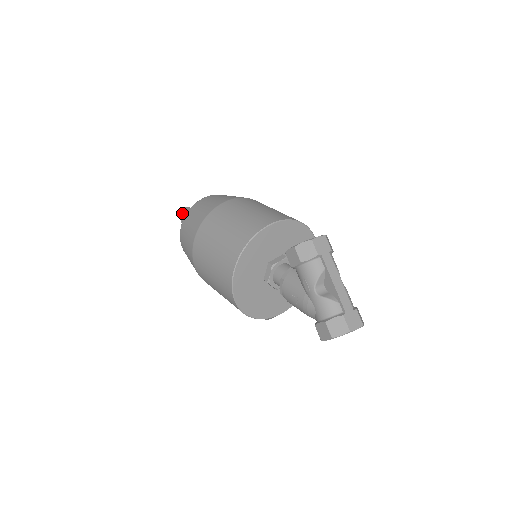
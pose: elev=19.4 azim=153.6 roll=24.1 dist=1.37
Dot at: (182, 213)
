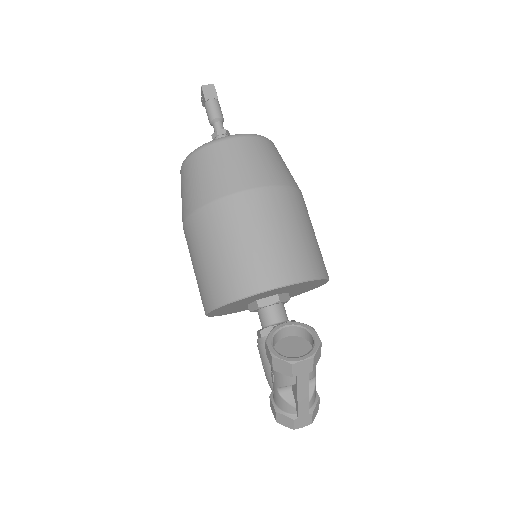
Dot at: (202, 95)
